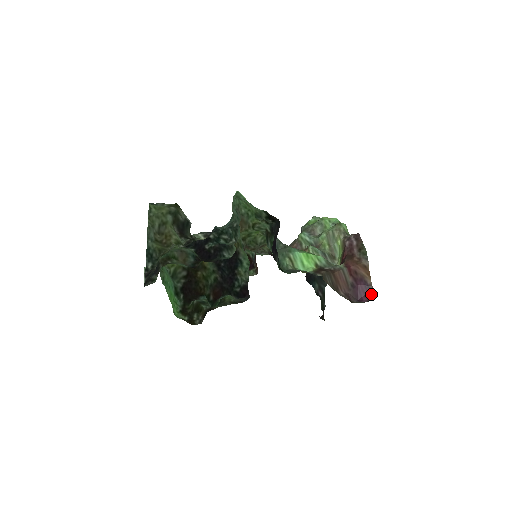
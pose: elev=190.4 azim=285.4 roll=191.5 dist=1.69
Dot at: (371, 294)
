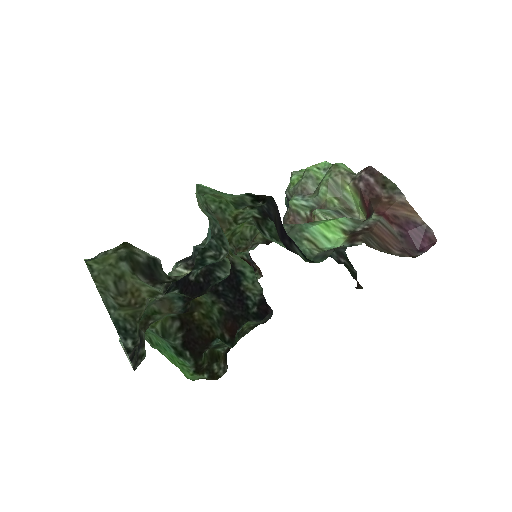
Dot at: (430, 235)
